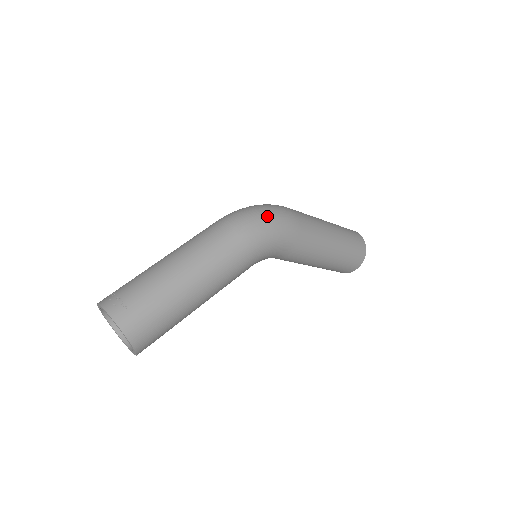
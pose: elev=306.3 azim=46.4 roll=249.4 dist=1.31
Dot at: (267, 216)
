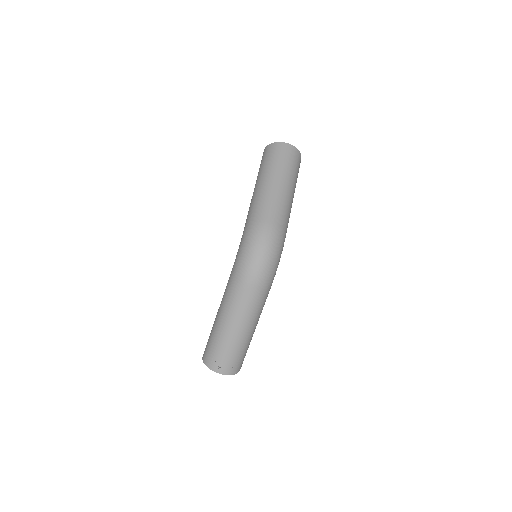
Dot at: (273, 260)
